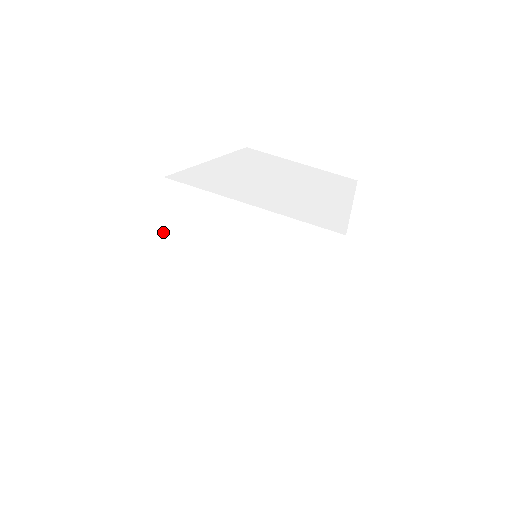
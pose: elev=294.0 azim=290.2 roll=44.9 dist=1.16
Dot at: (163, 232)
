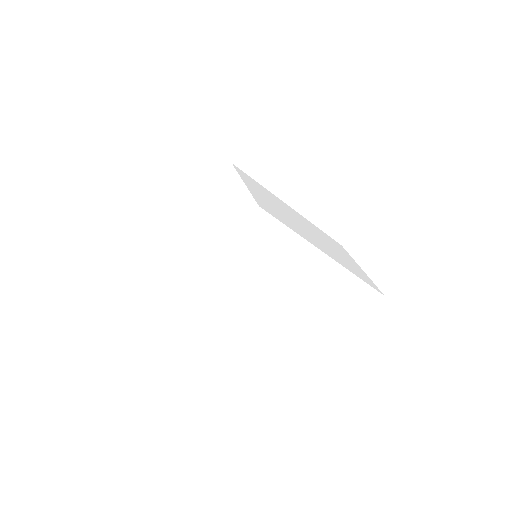
Dot at: (207, 180)
